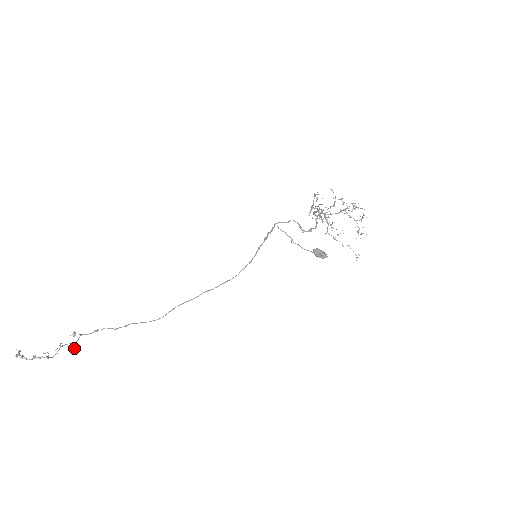
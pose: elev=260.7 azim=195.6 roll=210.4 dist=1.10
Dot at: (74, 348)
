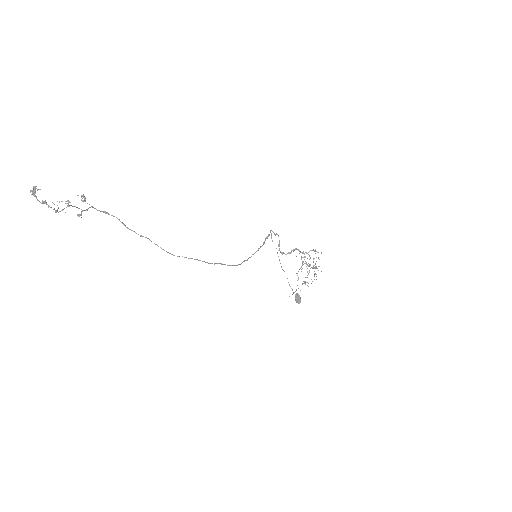
Dot at: occluded
